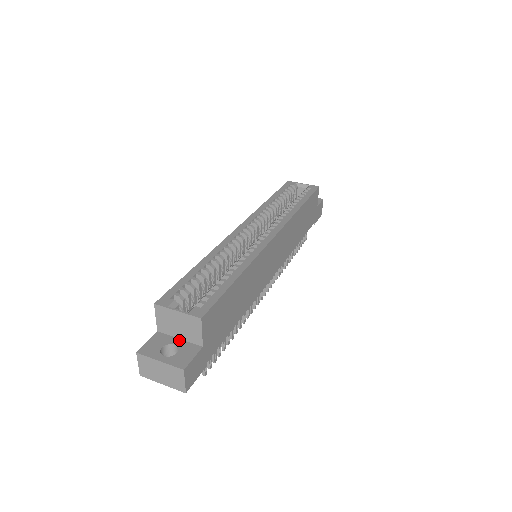
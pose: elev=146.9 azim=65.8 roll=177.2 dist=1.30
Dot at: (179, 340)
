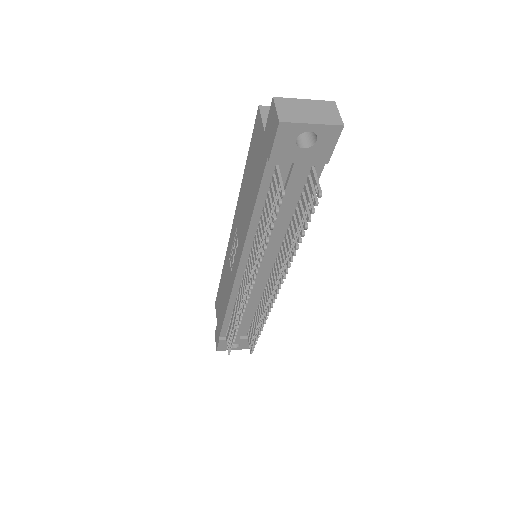
Dot at: occluded
